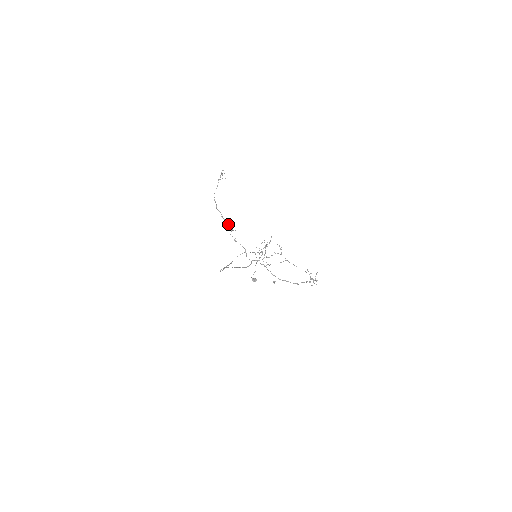
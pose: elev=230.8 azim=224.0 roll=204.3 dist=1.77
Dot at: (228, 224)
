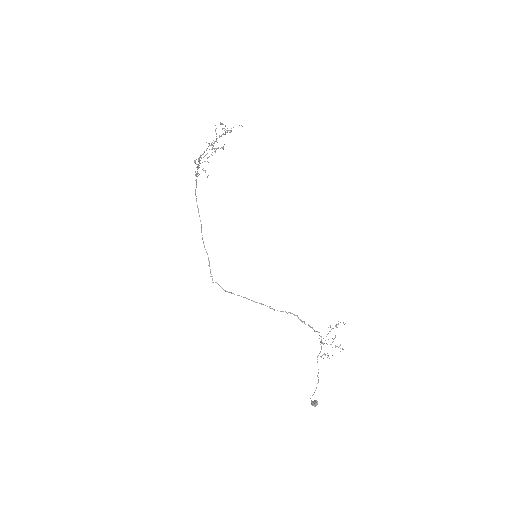
Dot at: occluded
